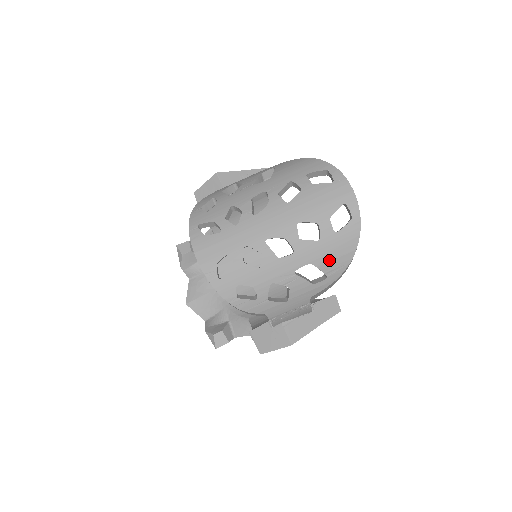
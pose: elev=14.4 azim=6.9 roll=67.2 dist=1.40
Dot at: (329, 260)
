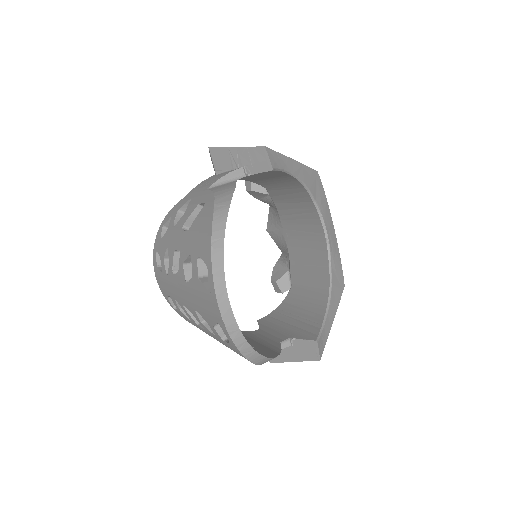
Dot at: occluded
